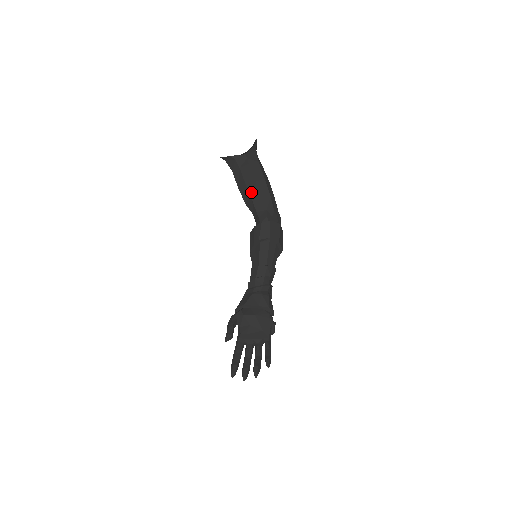
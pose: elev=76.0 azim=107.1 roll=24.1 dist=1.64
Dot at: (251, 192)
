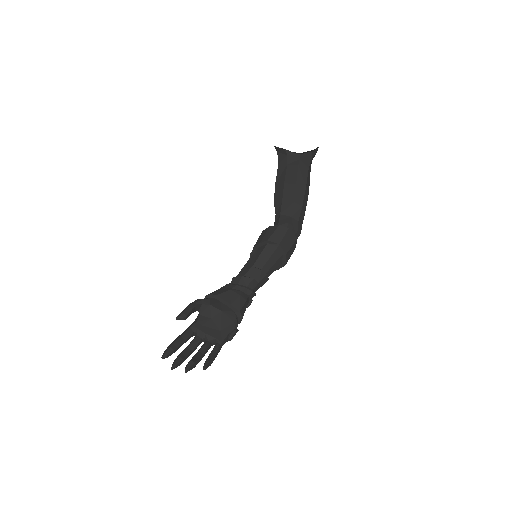
Dot at: (285, 192)
